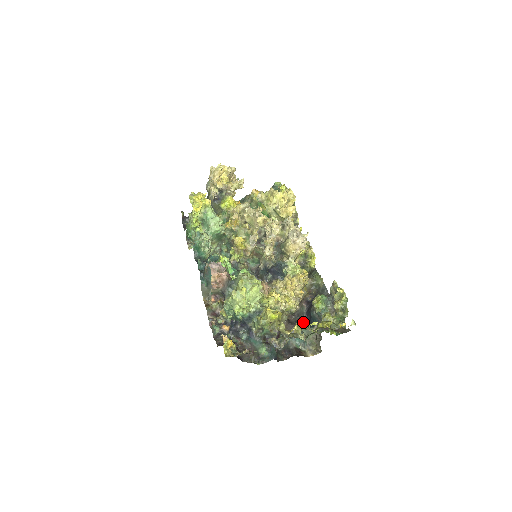
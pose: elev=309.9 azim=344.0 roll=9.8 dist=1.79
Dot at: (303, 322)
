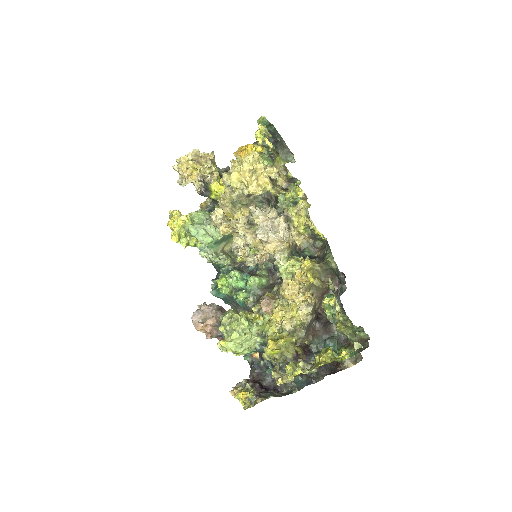
Dot at: (287, 371)
